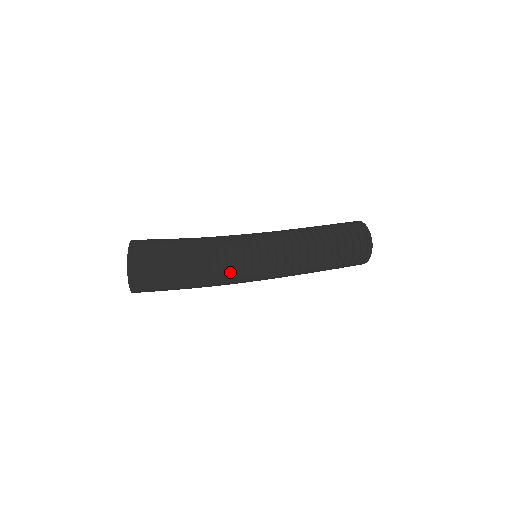
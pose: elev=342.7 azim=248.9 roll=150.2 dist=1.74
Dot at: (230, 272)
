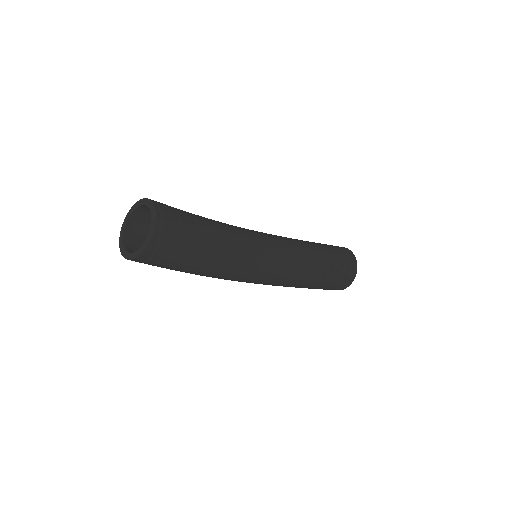
Dot at: (242, 256)
